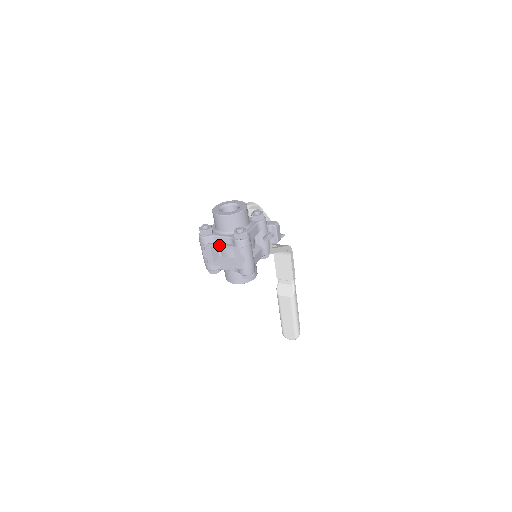
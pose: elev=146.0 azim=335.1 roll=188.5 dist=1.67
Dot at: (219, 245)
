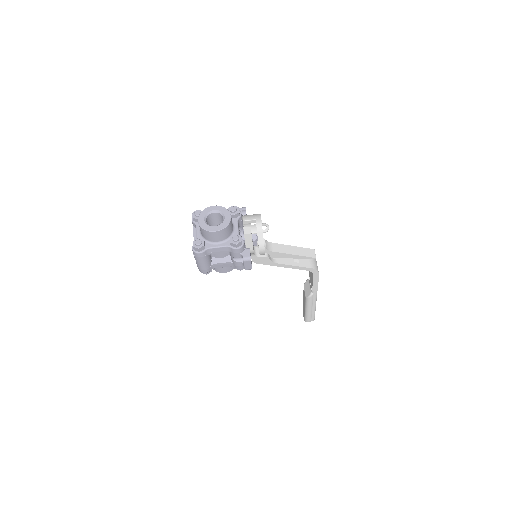
Dot at: (194, 235)
